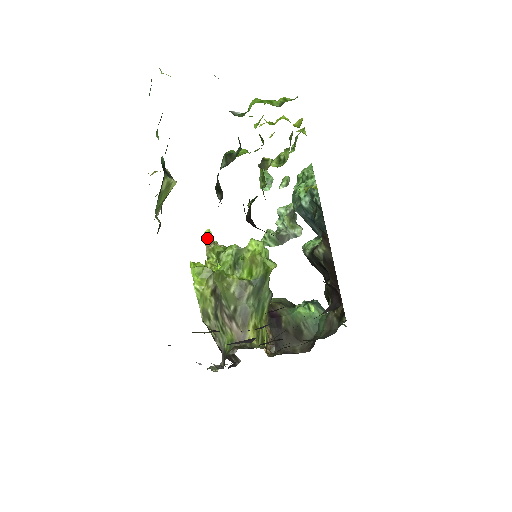
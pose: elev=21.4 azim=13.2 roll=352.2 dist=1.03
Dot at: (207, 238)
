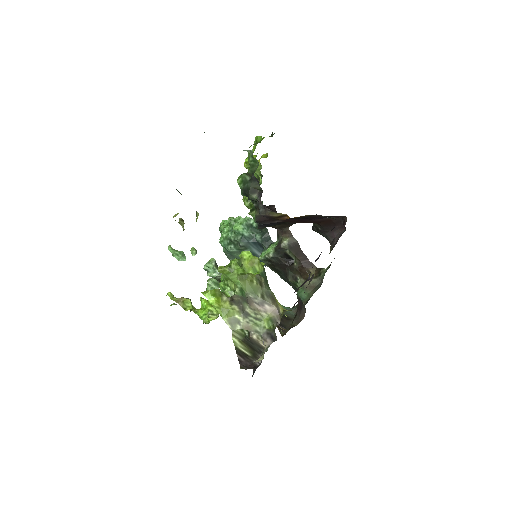
Dot at: (172, 298)
